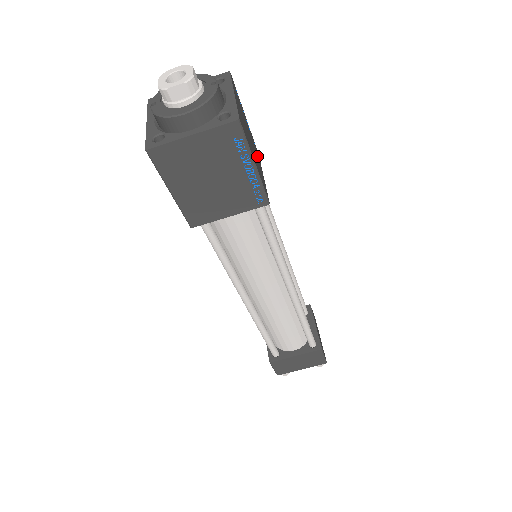
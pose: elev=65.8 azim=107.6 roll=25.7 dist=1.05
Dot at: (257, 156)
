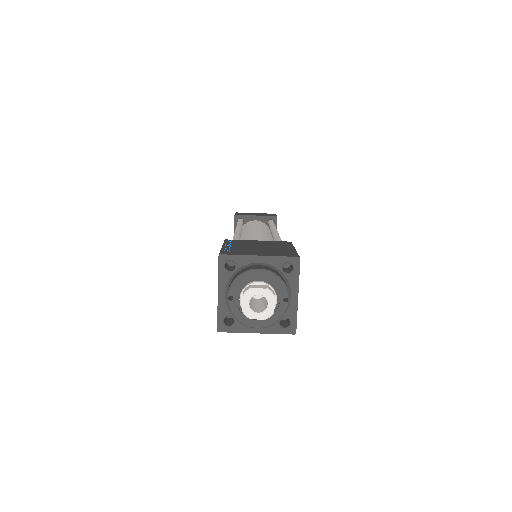
Dot at: occluded
